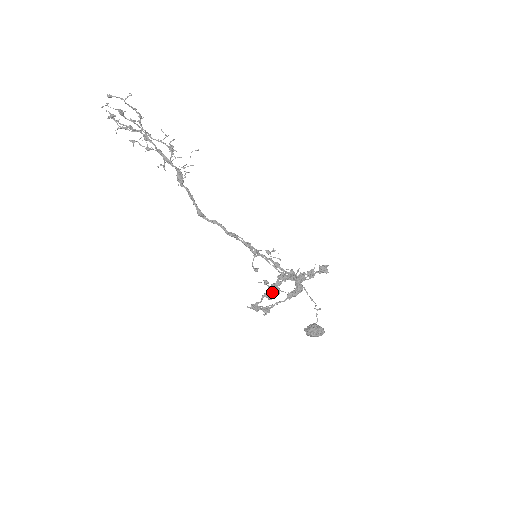
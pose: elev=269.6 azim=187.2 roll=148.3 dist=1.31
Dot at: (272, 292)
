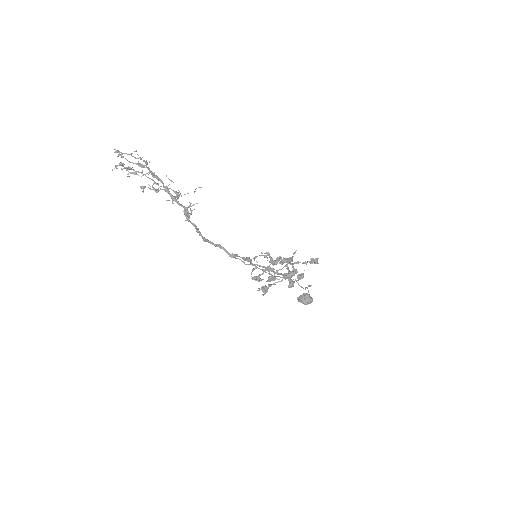
Dot at: (270, 280)
